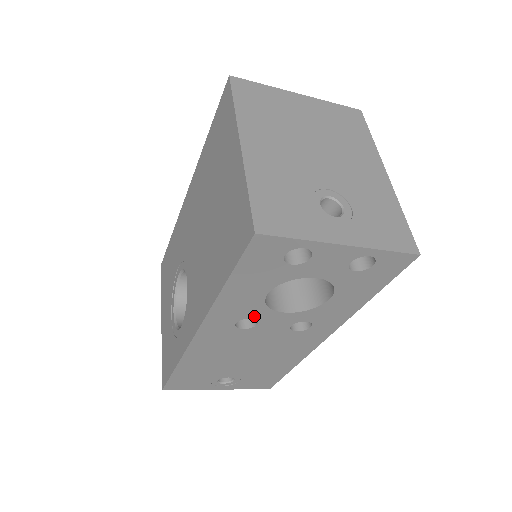
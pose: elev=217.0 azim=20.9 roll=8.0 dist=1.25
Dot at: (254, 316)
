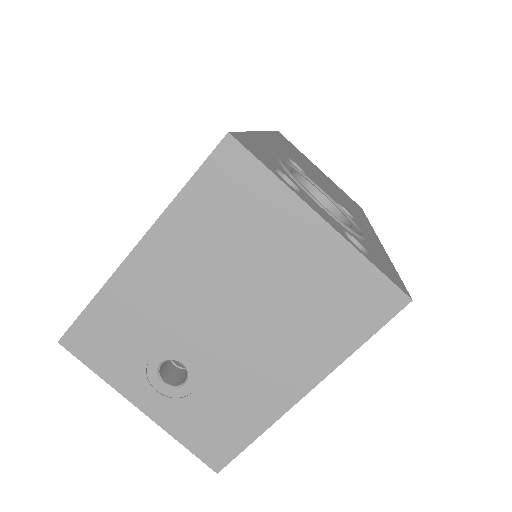
Dot at: occluded
